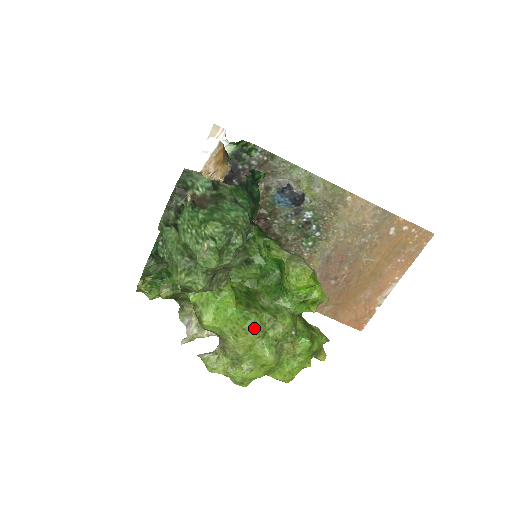
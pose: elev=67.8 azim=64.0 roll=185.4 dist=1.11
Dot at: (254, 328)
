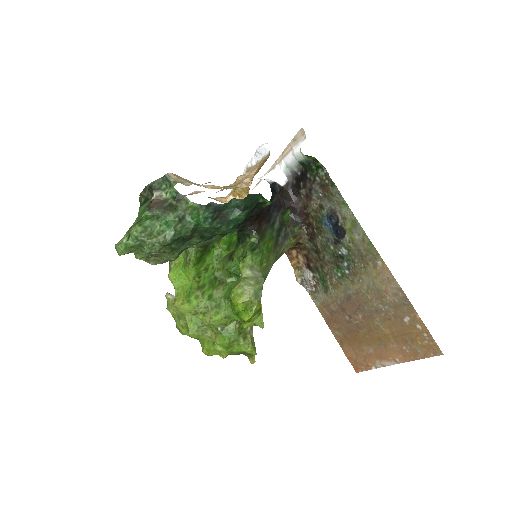
Dot at: (189, 305)
